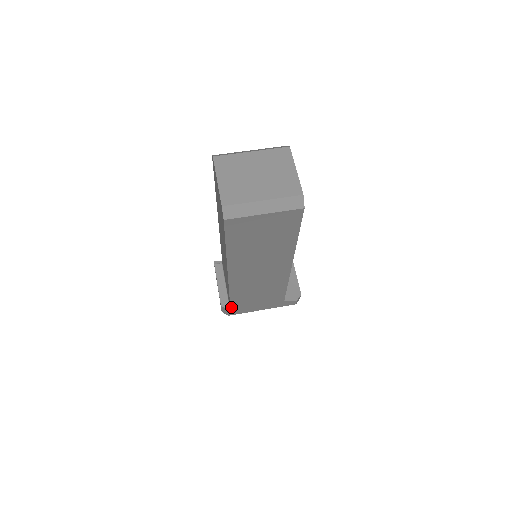
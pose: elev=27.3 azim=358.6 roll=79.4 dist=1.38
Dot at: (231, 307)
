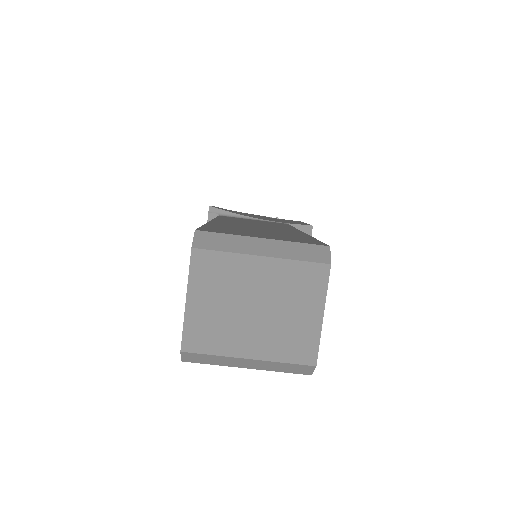
Dot at: occluded
